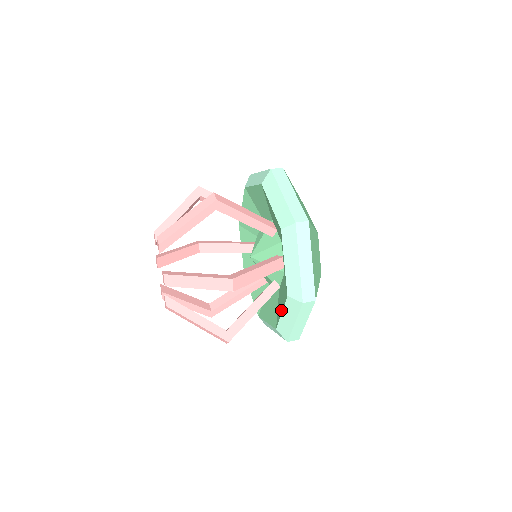
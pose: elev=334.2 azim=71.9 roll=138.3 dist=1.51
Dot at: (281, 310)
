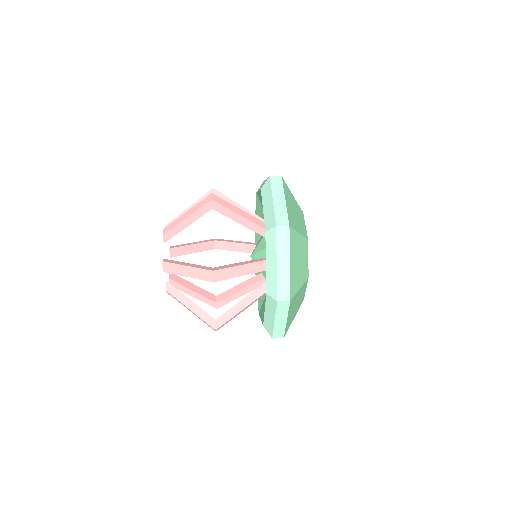
Dot at: occluded
